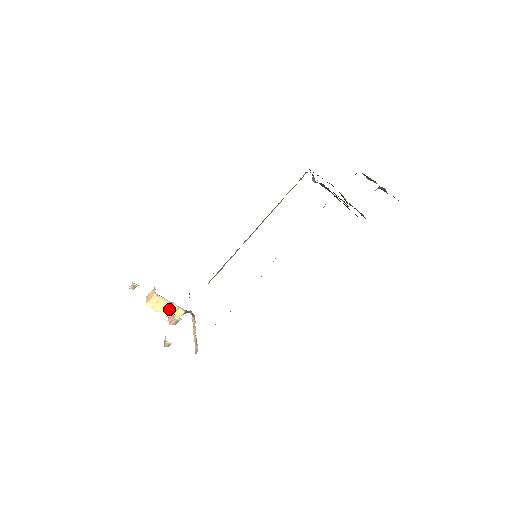
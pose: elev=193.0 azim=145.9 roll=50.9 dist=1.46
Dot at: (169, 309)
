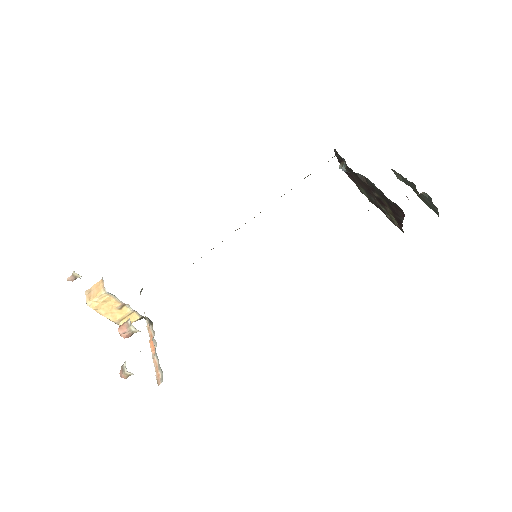
Dot at: (119, 312)
